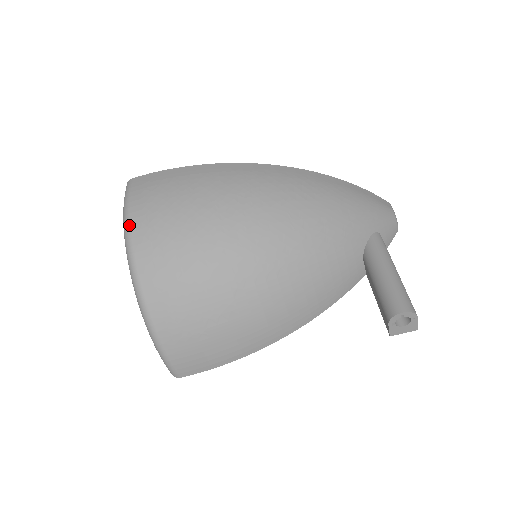
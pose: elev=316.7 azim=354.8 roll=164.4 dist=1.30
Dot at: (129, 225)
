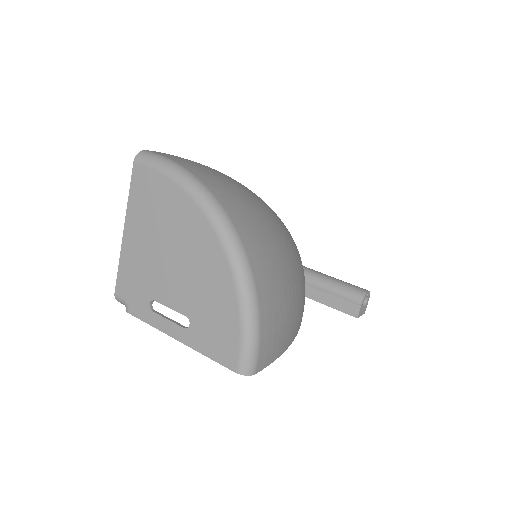
Dot at: (199, 179)
